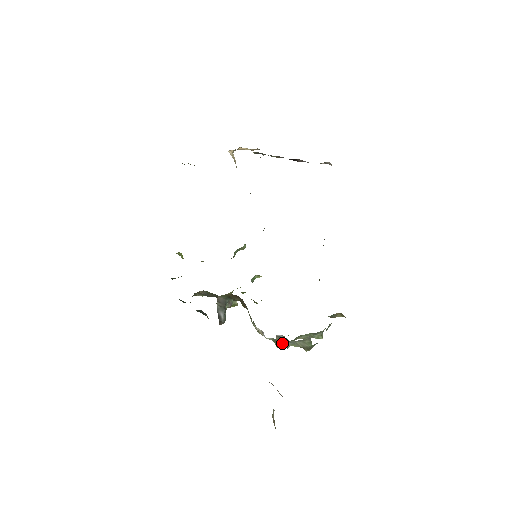
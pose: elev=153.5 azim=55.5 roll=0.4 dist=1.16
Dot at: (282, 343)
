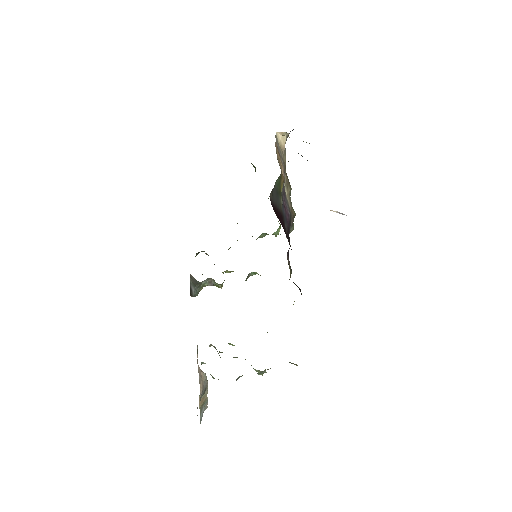
Dot at: occluded
